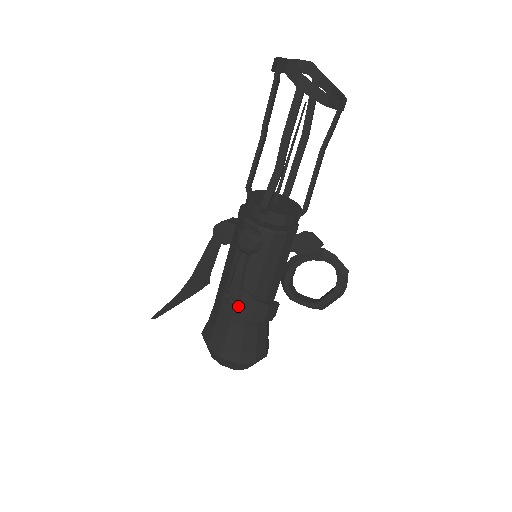
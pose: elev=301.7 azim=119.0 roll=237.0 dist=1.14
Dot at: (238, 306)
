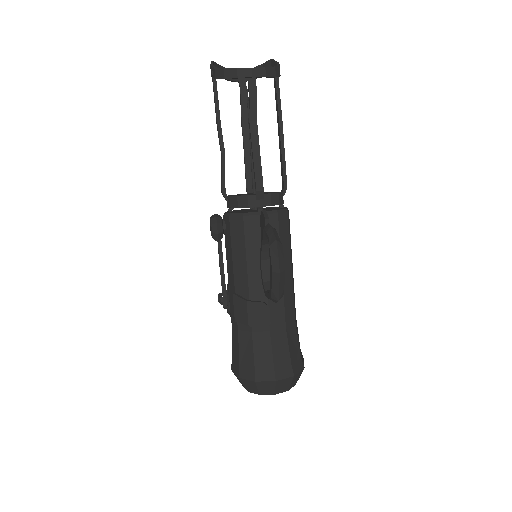
Dot at: (226, 303)
